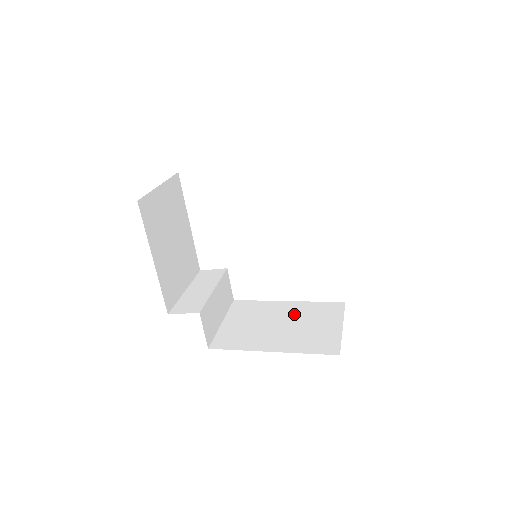
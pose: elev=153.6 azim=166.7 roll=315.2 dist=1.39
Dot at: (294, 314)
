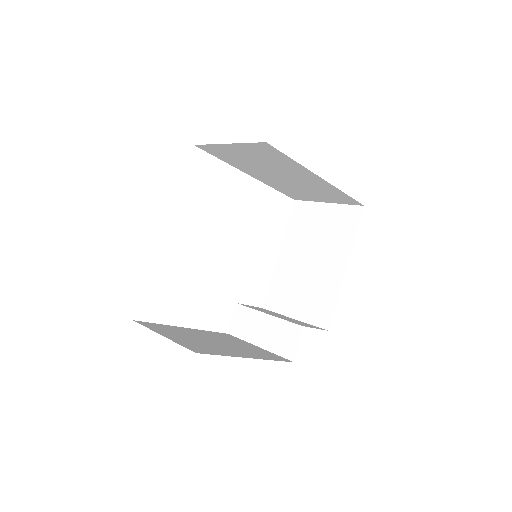
Dot at: (299, 247)
